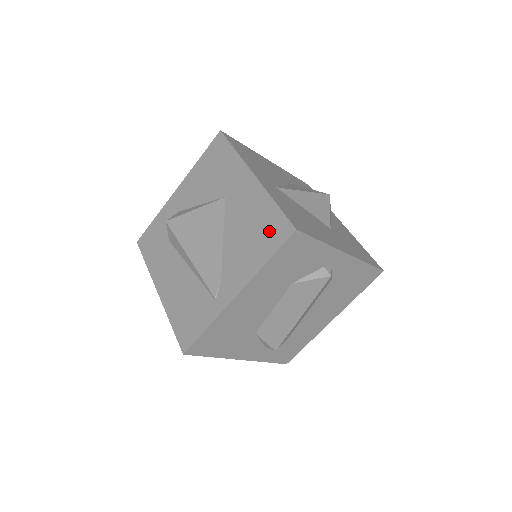
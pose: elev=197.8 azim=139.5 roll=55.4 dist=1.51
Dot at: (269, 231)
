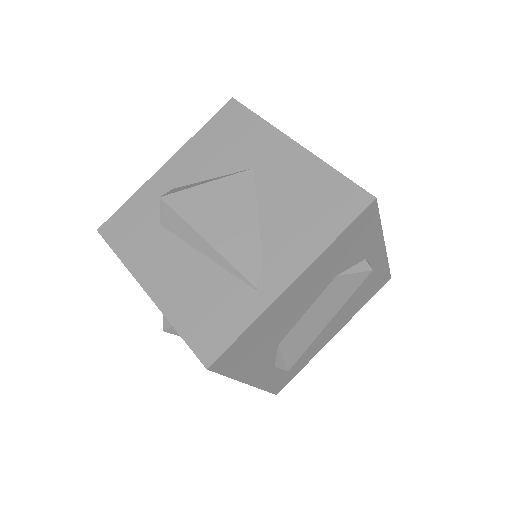
Dot at: (334, 202)
